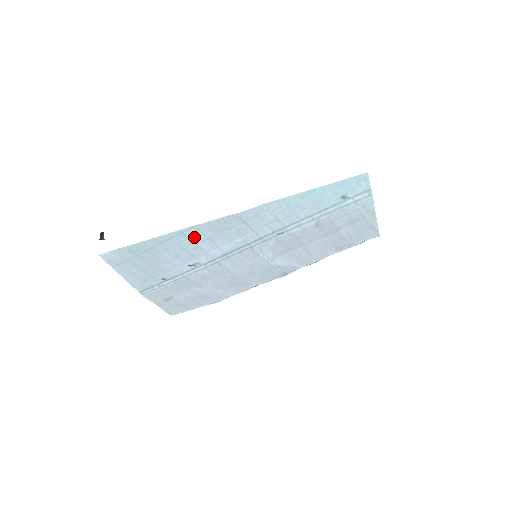
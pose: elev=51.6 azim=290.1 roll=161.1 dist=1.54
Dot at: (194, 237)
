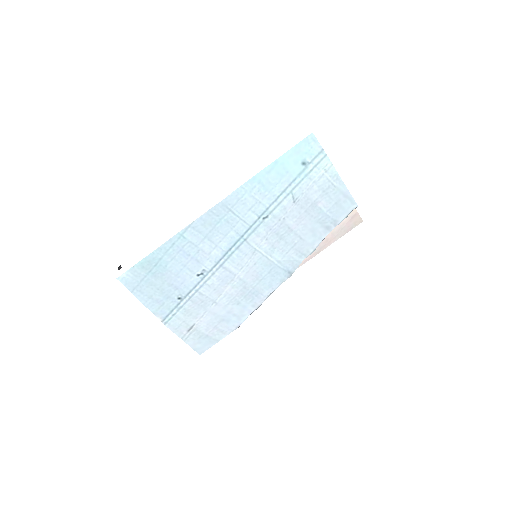
Dot at: (193, 238)
